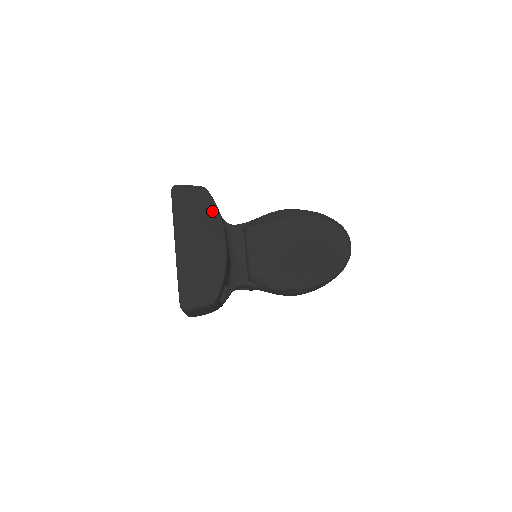
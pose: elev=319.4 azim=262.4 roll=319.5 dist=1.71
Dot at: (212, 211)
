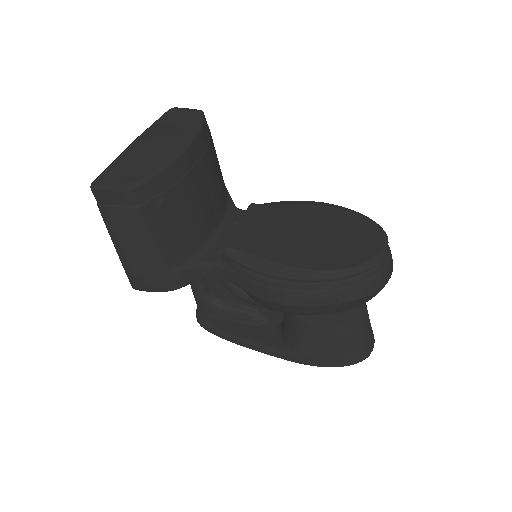
Dot at: (194, 124)
